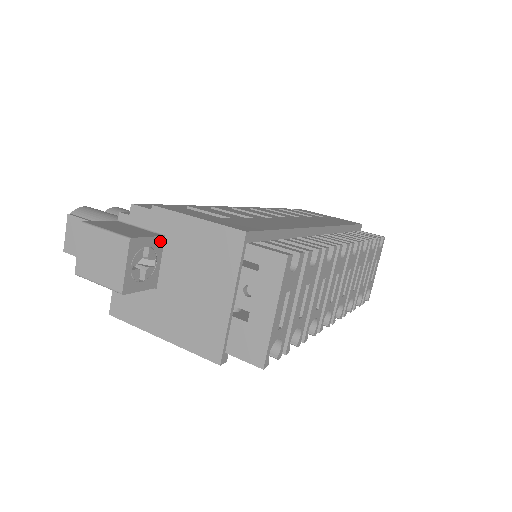
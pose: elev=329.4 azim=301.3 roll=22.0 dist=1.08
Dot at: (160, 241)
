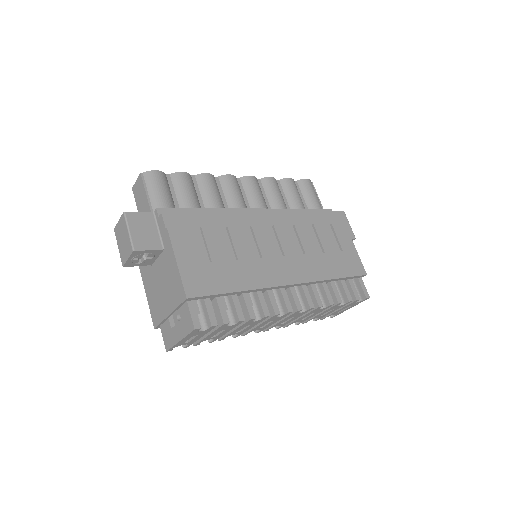
Dot at: (159, 251)
